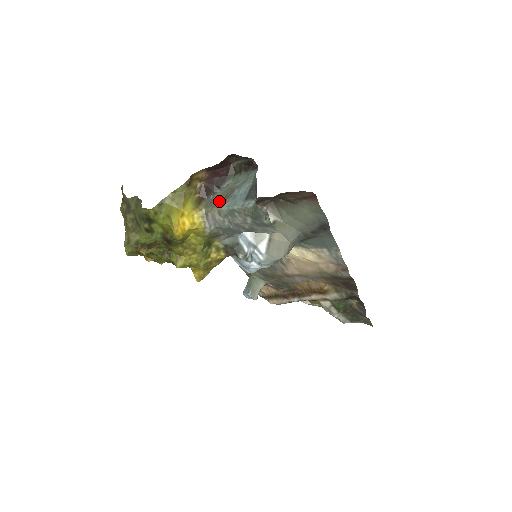
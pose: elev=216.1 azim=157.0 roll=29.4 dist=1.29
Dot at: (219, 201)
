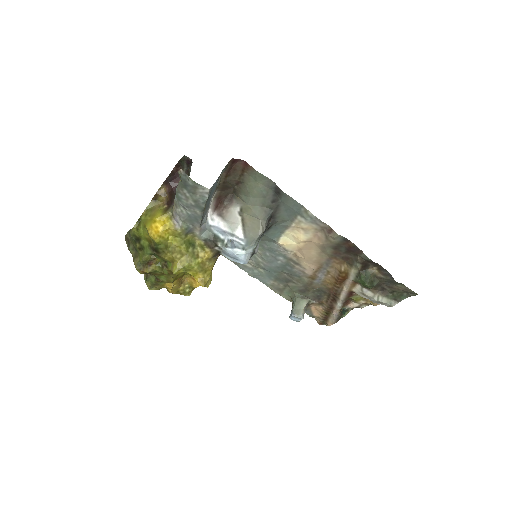
Dot at: occluded
